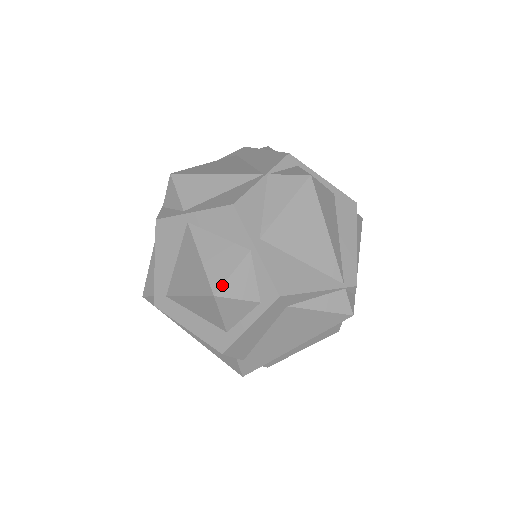
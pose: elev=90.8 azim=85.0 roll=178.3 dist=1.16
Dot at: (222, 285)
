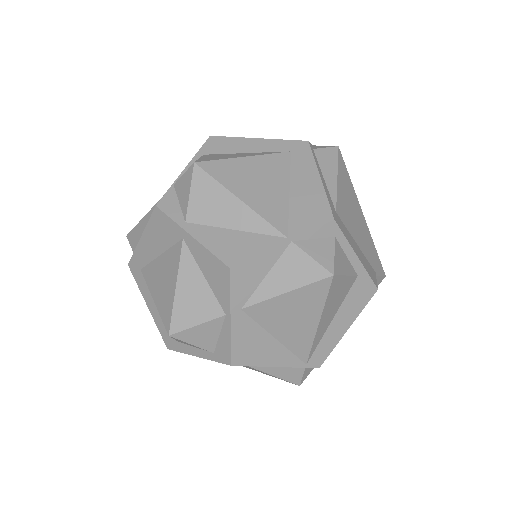
Dot at: (181, 331)
